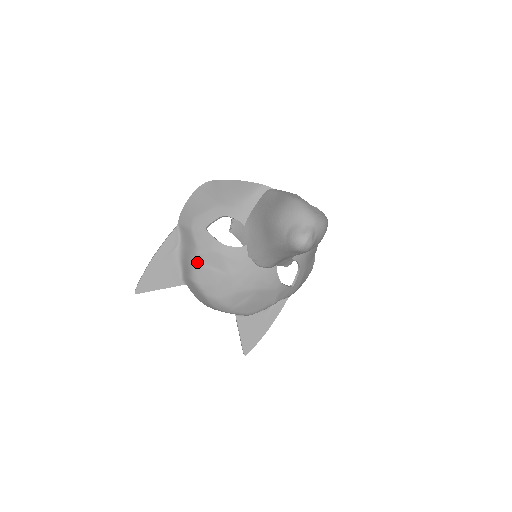
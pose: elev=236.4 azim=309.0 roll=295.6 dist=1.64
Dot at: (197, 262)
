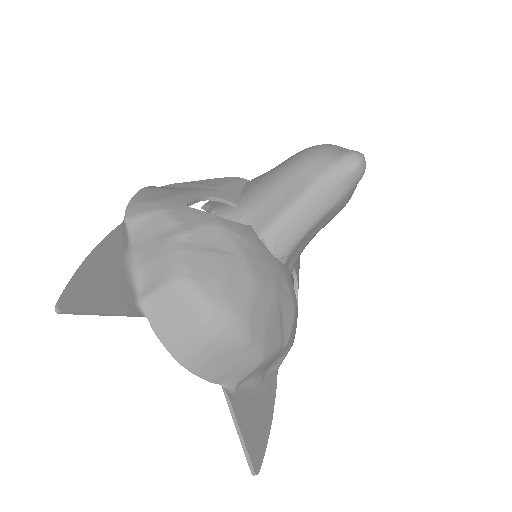
Dot at: (185, 244)
